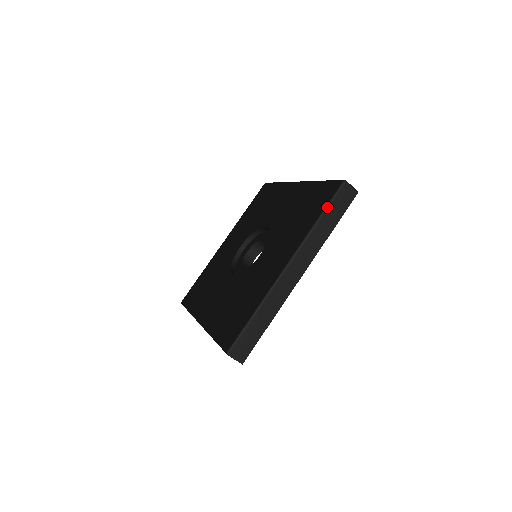
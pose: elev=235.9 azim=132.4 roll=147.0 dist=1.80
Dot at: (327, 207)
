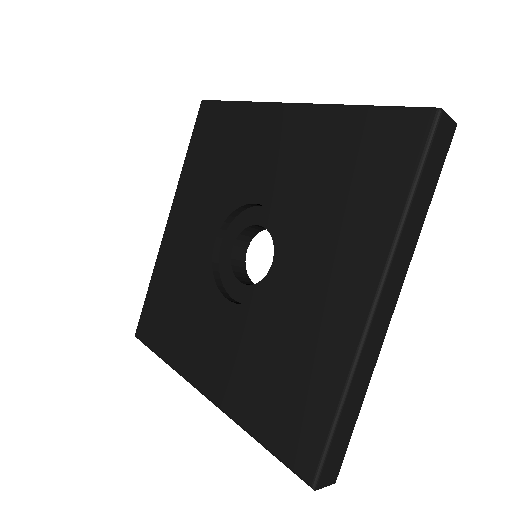
Dot at: (419, 175)
